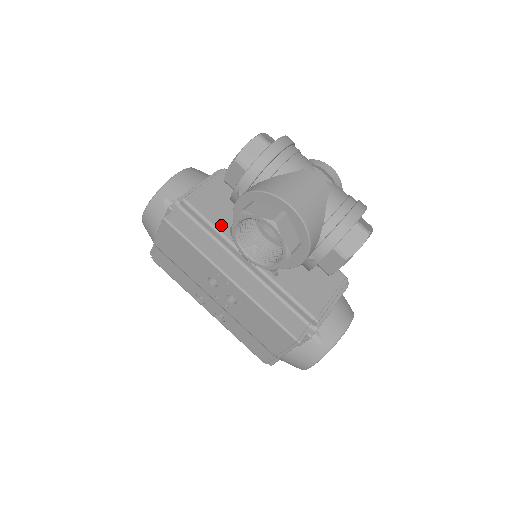
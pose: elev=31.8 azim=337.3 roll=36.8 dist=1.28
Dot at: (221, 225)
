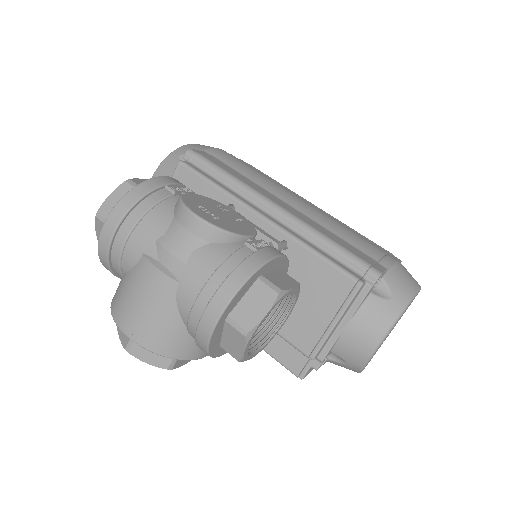
Dot at: occluded
